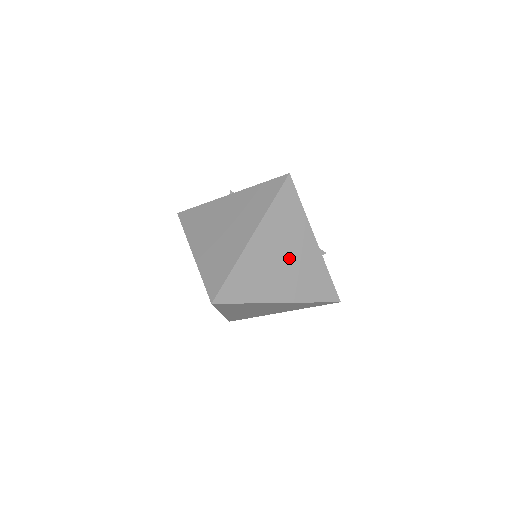
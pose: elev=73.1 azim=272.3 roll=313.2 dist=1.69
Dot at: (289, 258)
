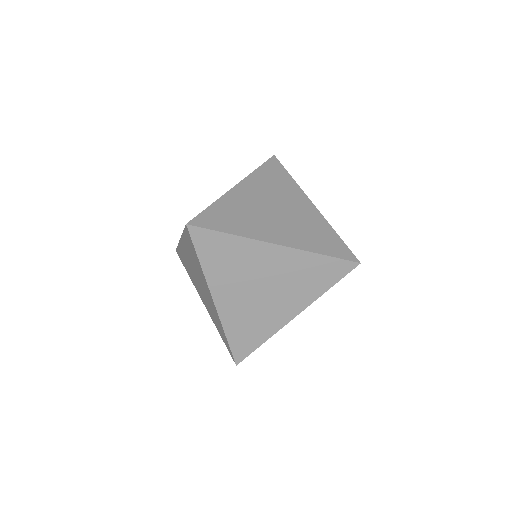
Dot at: (282, 210)
